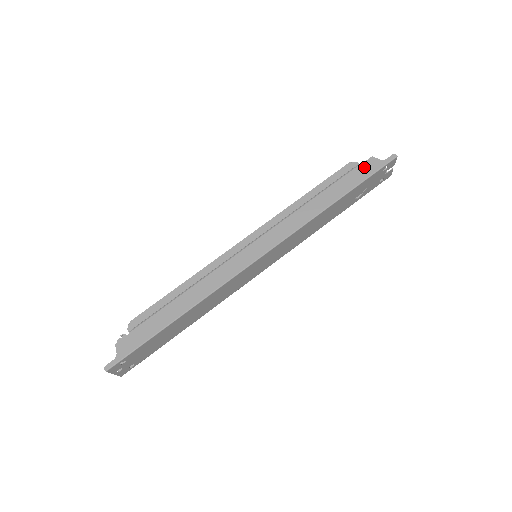
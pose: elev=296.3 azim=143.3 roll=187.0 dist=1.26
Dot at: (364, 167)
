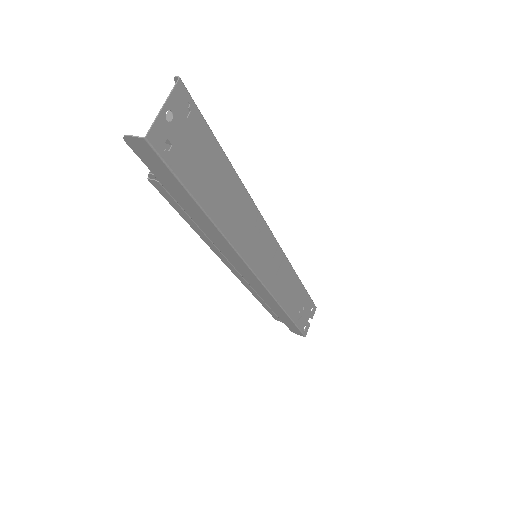
Dot at: occluded
